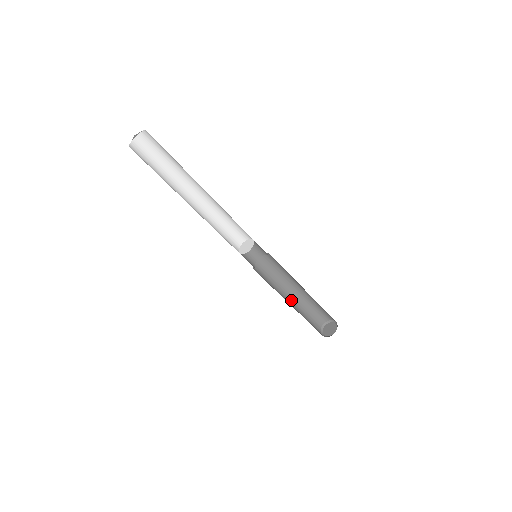
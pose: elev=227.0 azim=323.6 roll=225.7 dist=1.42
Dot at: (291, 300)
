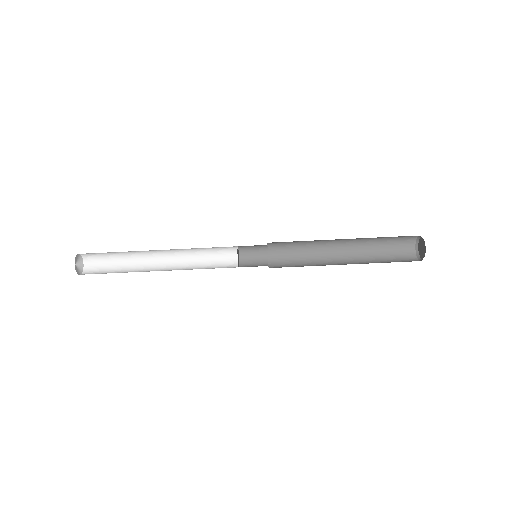
Dot at: (344, 248)
